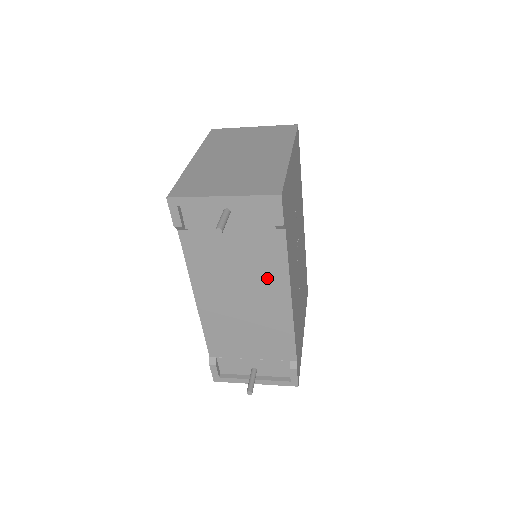
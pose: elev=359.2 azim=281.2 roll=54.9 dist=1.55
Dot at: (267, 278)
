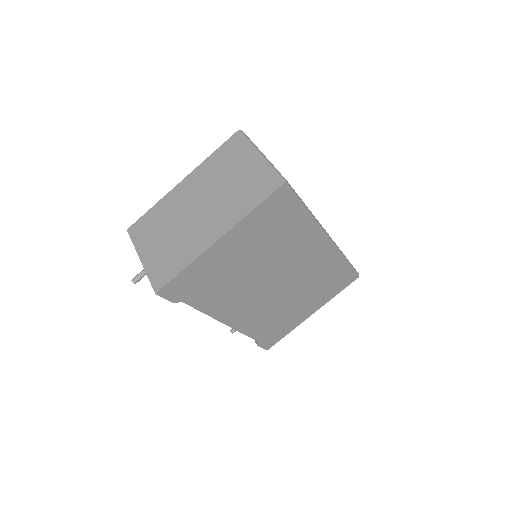
Dot at: occluded
